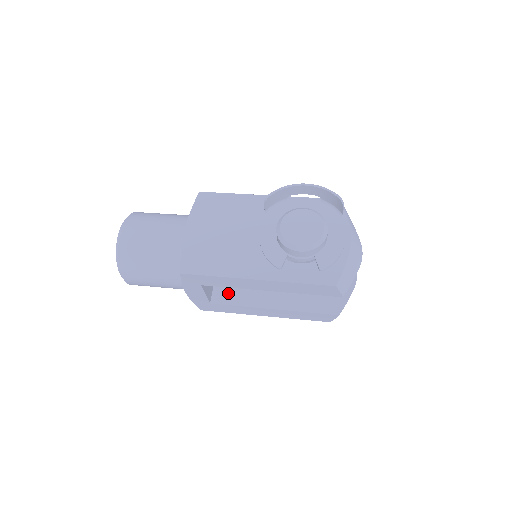
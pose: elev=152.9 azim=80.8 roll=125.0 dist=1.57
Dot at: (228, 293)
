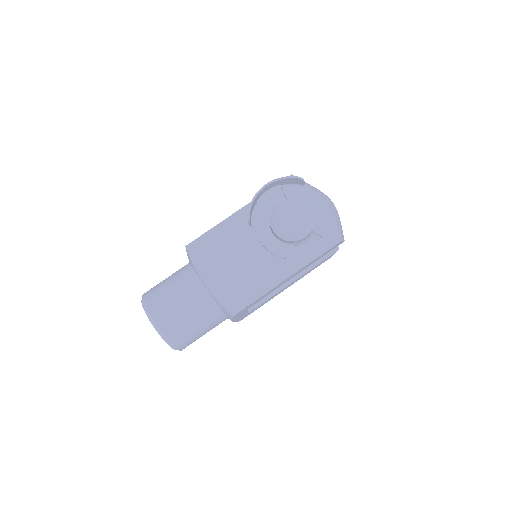
Dot at: occluded
